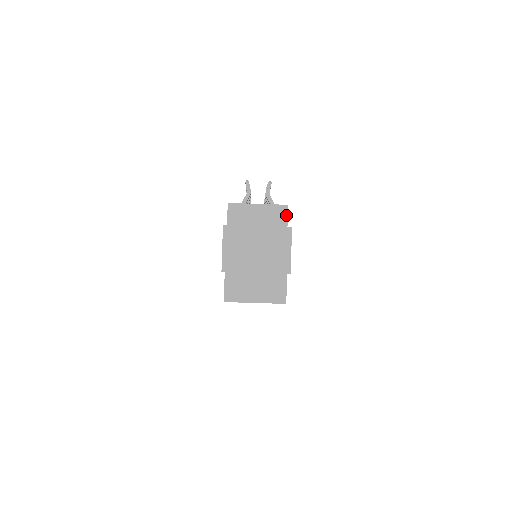
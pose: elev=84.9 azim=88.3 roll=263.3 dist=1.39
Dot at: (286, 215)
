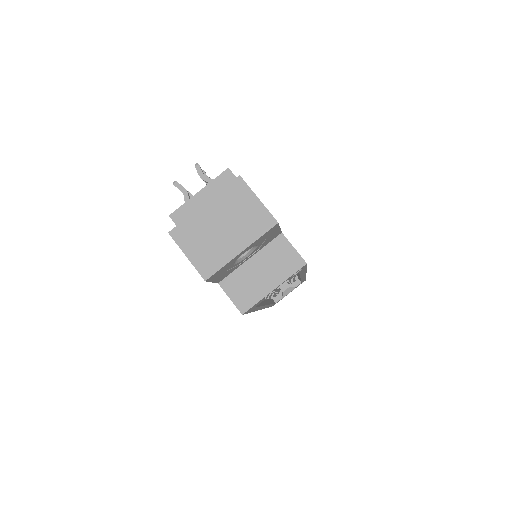
Dot at: occluded
